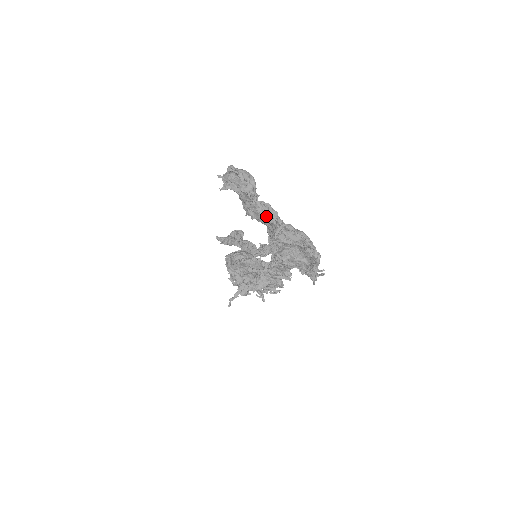
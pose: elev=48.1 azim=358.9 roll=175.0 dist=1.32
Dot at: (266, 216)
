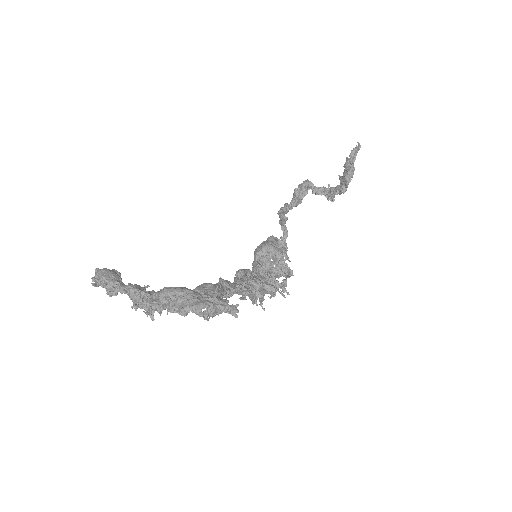
Dot at: (133, 300)
